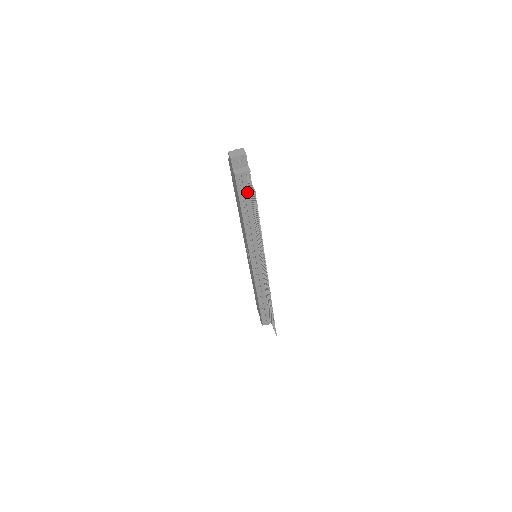
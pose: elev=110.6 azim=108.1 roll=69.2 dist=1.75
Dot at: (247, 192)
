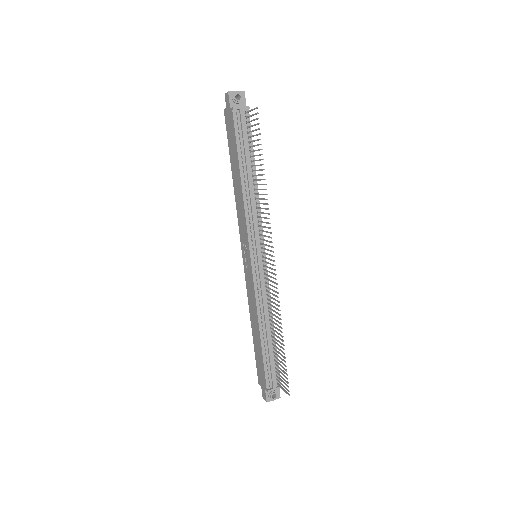
Dot at: (246, 139)
